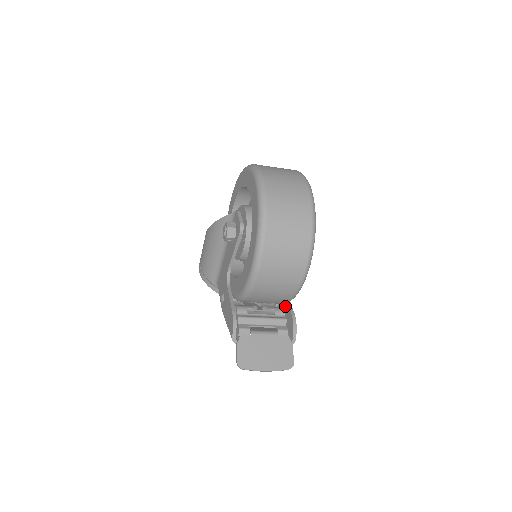
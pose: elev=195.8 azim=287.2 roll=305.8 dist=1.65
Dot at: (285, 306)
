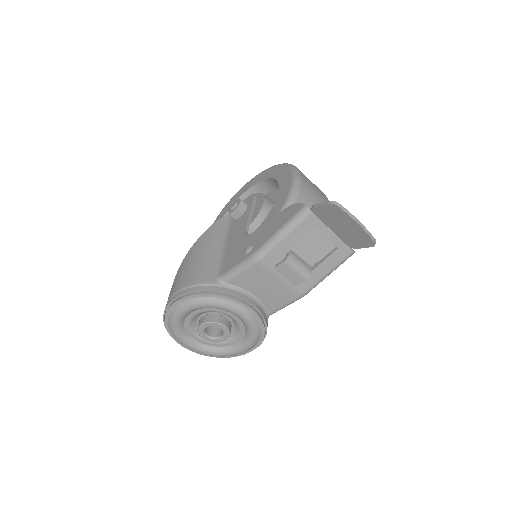
Dot at: occluded
